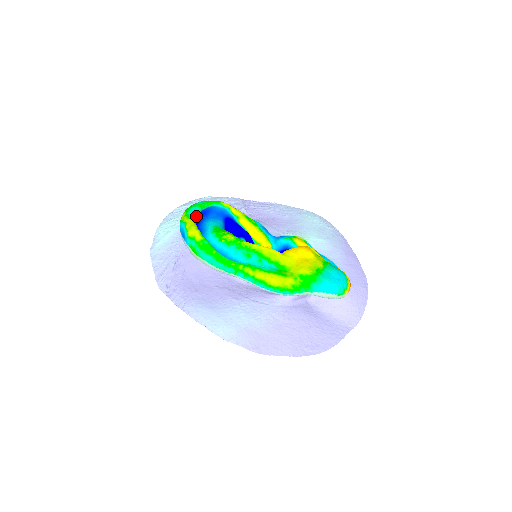
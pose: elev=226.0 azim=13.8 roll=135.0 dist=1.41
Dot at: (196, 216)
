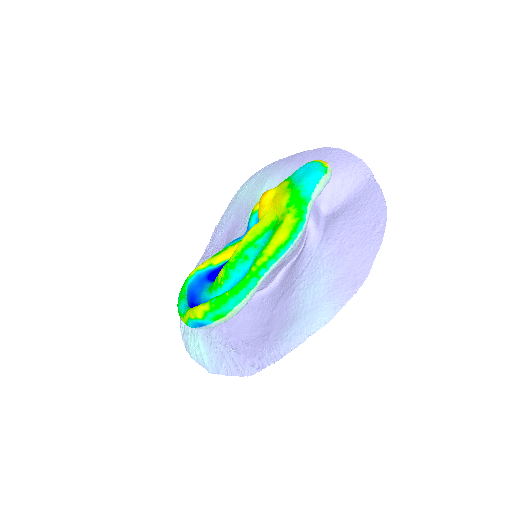
Dot at: occluded
